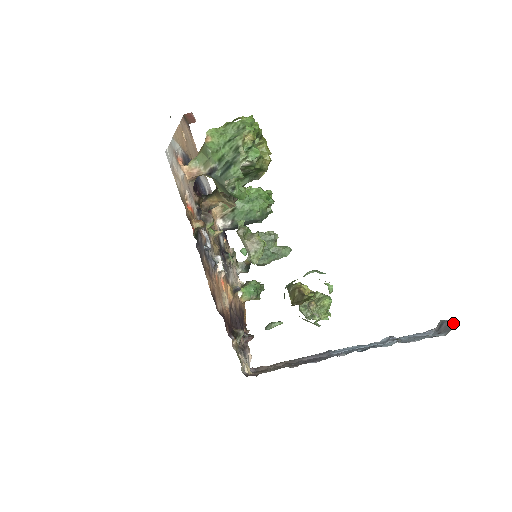
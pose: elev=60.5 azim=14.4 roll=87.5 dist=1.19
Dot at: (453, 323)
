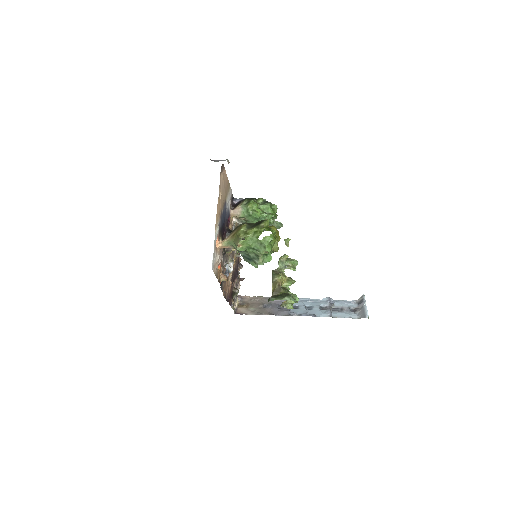
Dot at: (365, 312)
